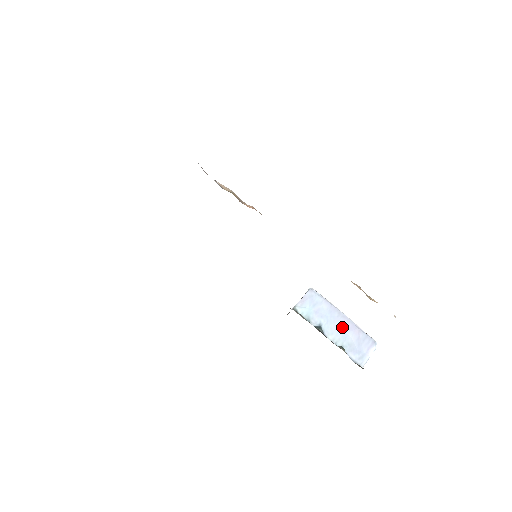
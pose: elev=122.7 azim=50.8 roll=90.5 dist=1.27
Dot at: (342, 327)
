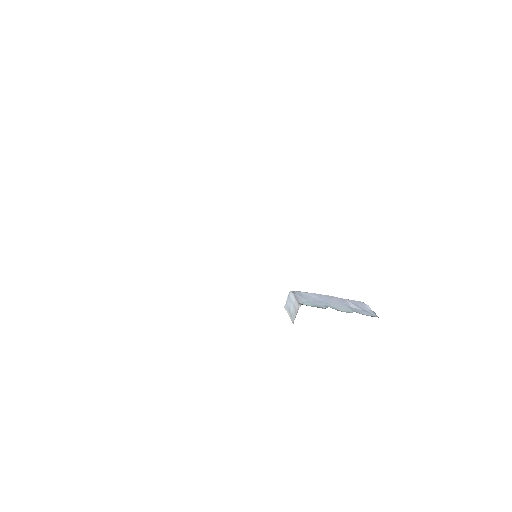
Dot at: (338, 302)
